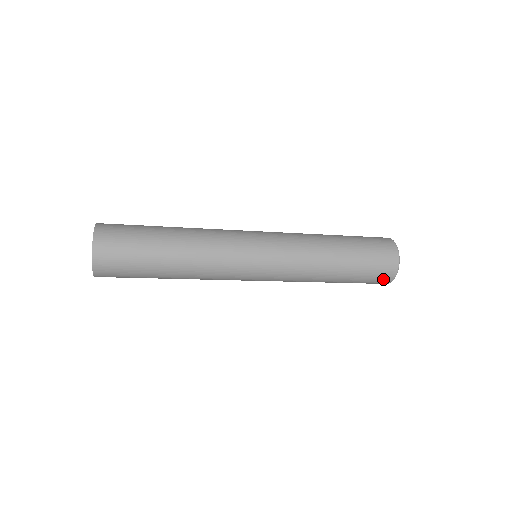
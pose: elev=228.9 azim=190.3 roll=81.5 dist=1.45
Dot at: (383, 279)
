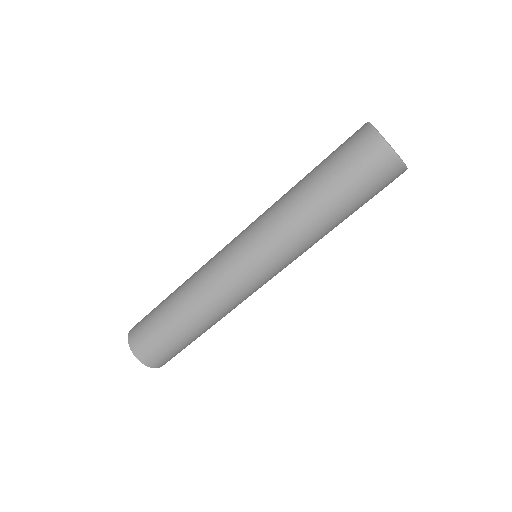
Dot at: (389, 173)
